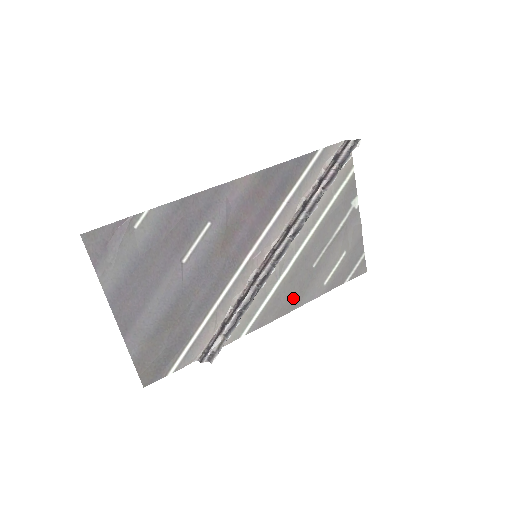
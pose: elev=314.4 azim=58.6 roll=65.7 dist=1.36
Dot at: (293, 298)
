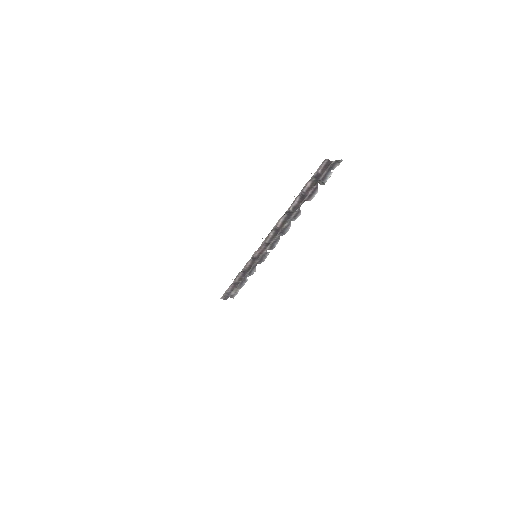
Dot at: occluded
